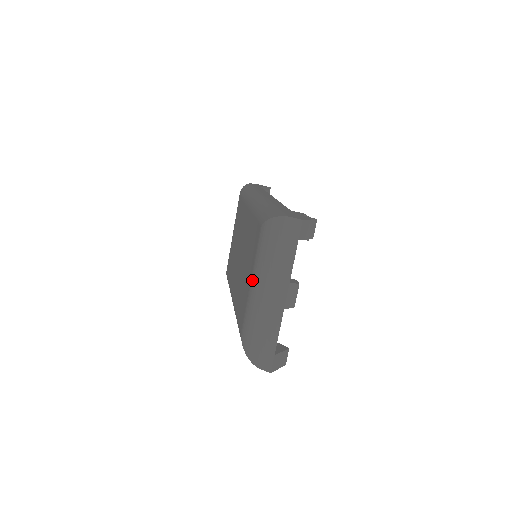
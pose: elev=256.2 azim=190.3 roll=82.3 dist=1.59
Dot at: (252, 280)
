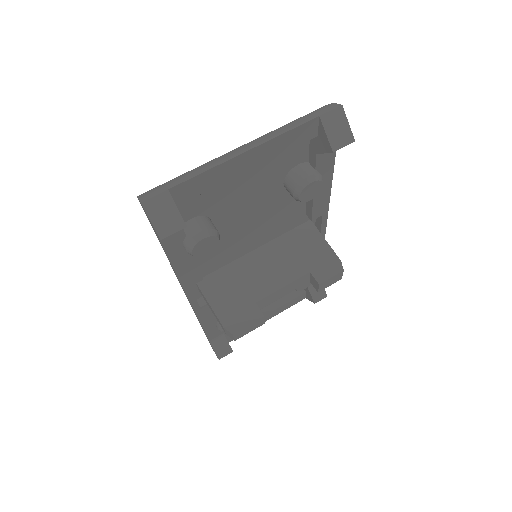
Dot at: occluded
